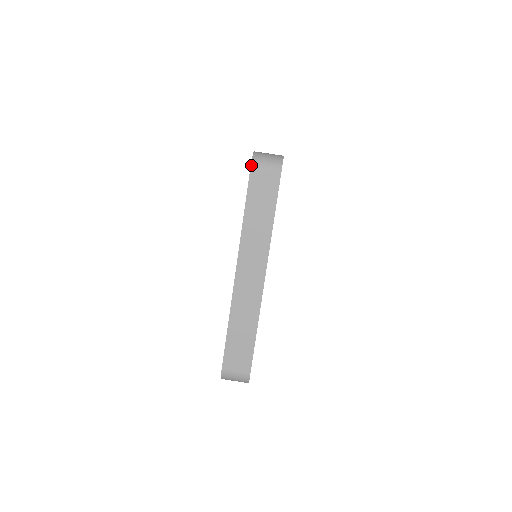
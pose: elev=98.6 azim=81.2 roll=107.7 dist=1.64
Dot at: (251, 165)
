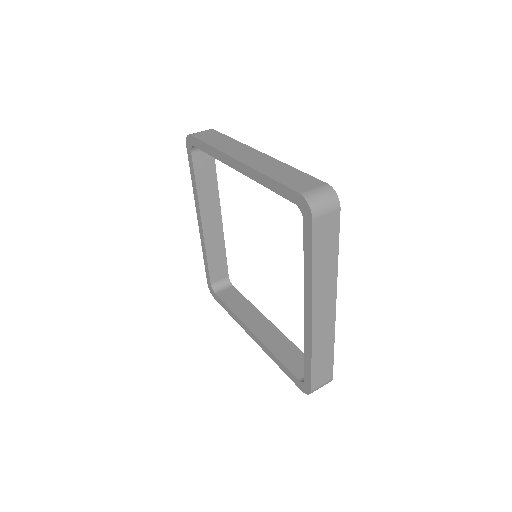
Dot at: (189, 134)
